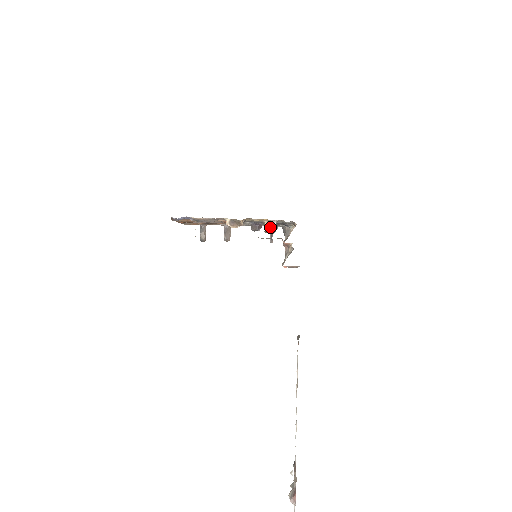
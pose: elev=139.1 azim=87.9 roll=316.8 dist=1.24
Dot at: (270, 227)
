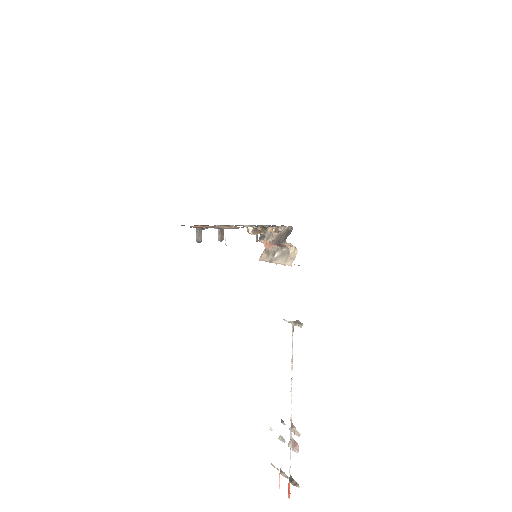
Dot at: (277, 232)
